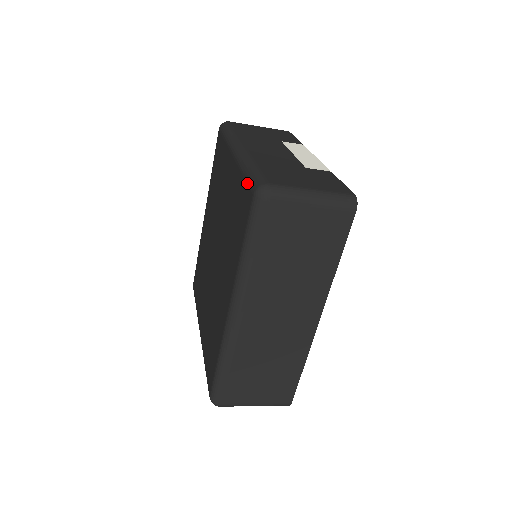
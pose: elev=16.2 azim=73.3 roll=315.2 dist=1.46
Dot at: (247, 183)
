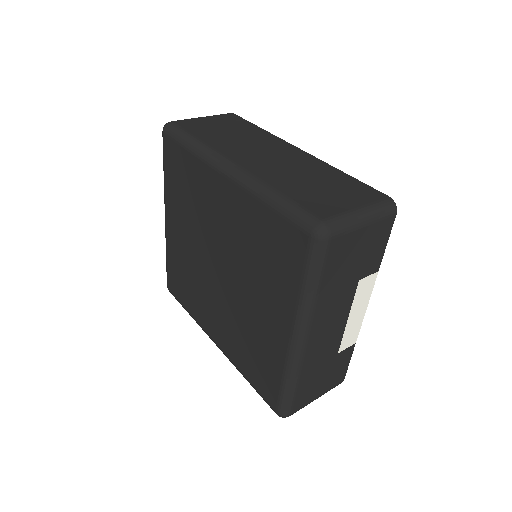
Dot at: (279, 397)
